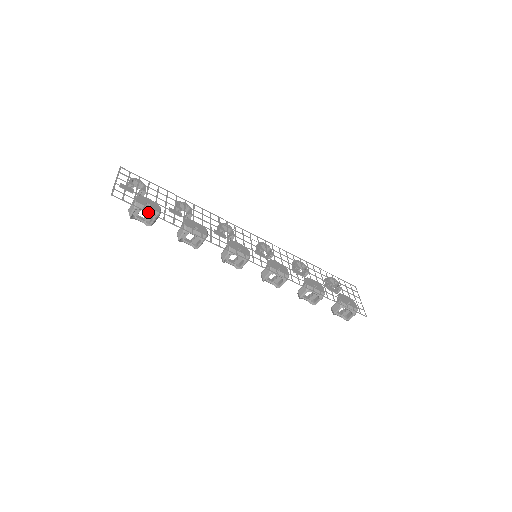
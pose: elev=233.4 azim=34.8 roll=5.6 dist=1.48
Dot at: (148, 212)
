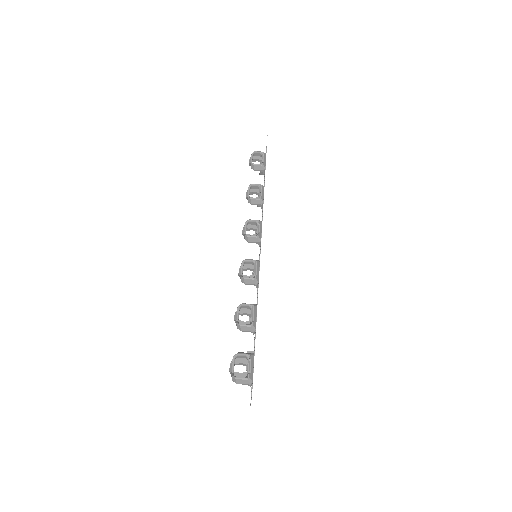
Dot at: occluded
